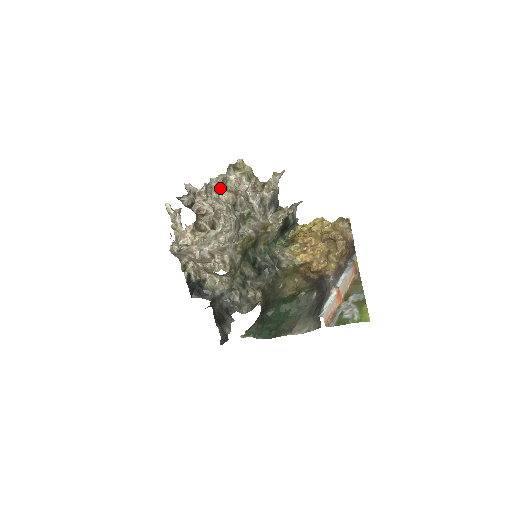
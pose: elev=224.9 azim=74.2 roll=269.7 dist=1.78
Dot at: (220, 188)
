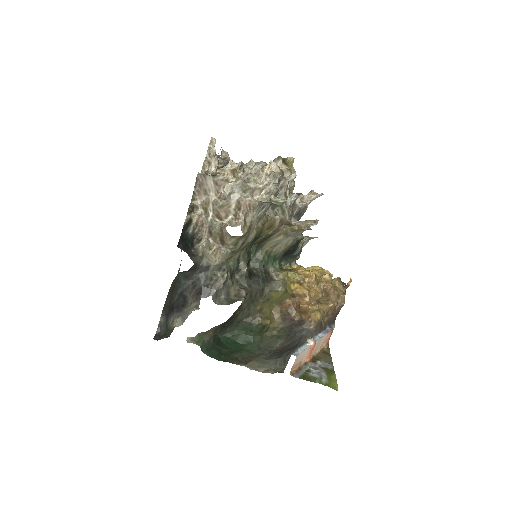
Dot at: occluded
